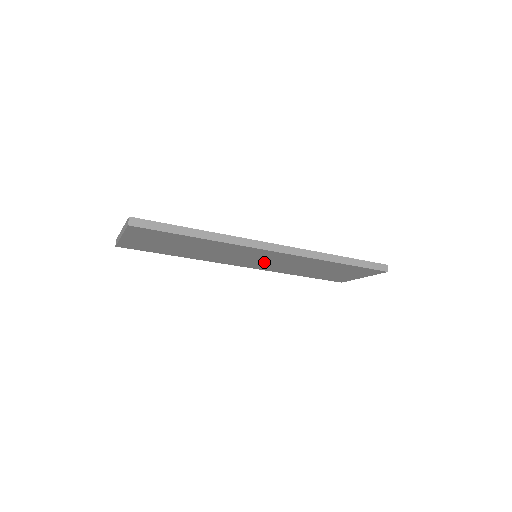
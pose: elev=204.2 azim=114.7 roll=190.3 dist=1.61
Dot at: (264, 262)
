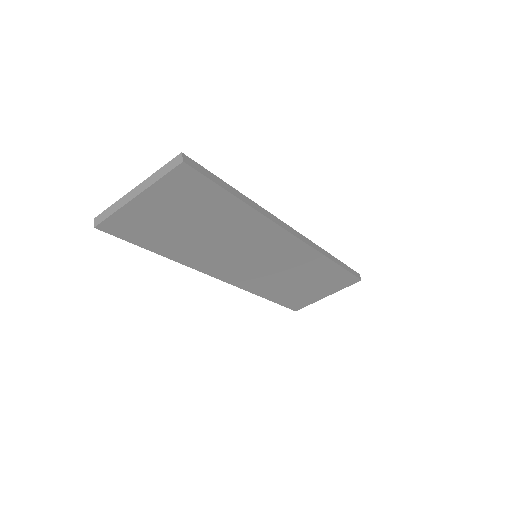
Dot at: (259, 266)
